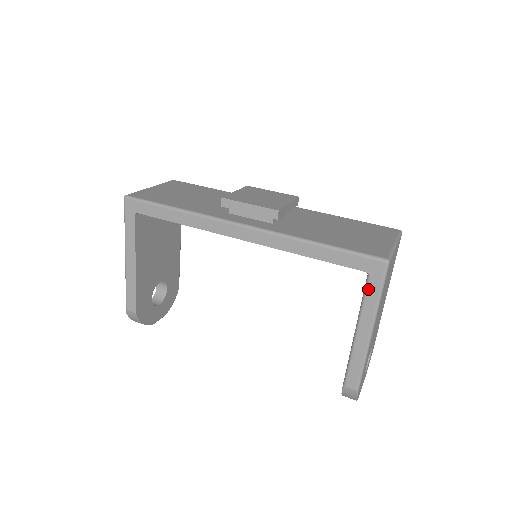
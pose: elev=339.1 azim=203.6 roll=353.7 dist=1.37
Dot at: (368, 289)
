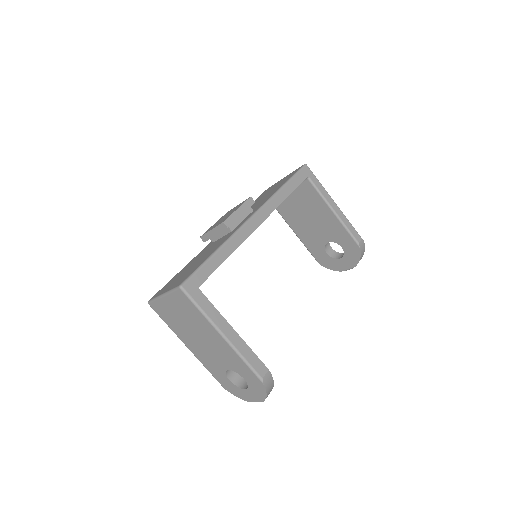
Dot at: (315, 184)
